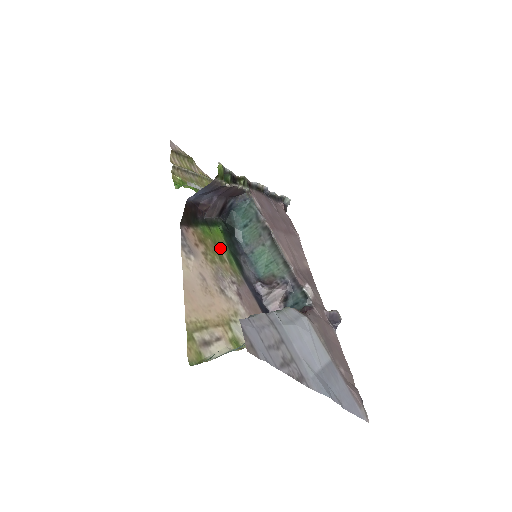
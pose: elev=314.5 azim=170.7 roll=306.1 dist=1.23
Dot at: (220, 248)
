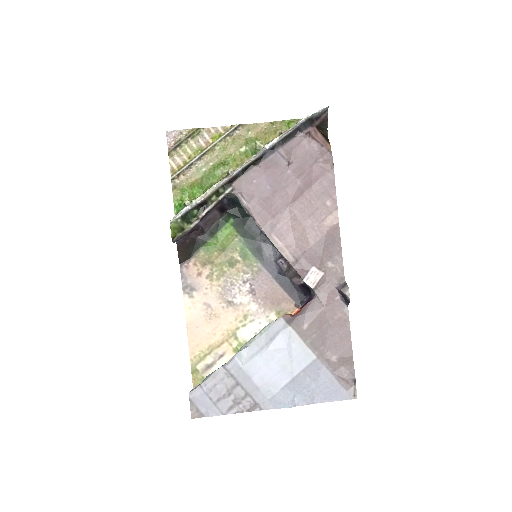
Dot at: (231, 249)
